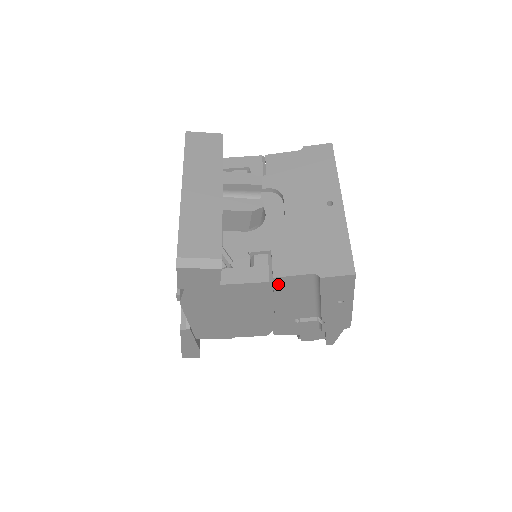
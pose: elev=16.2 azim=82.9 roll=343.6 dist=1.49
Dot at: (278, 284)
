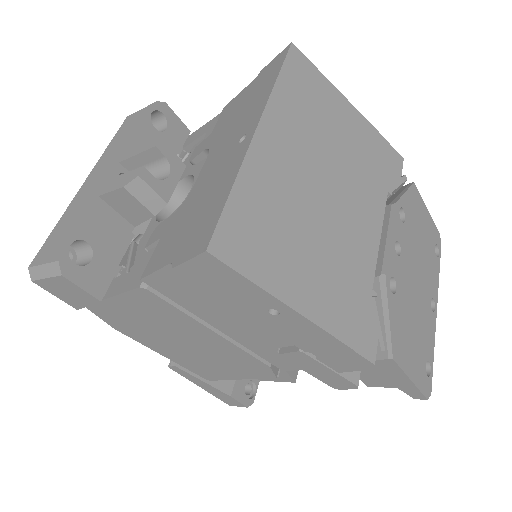
Dot at: (162, 289)
